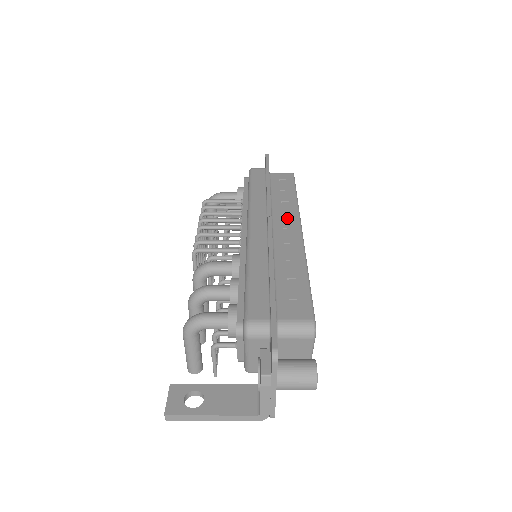
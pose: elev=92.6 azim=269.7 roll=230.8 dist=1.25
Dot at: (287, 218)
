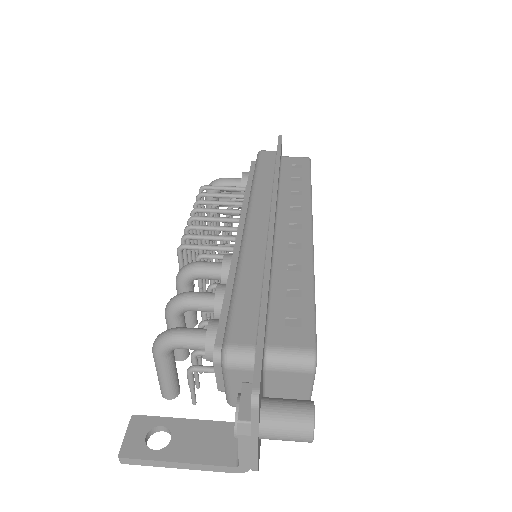
Dot at: (296, 211)
